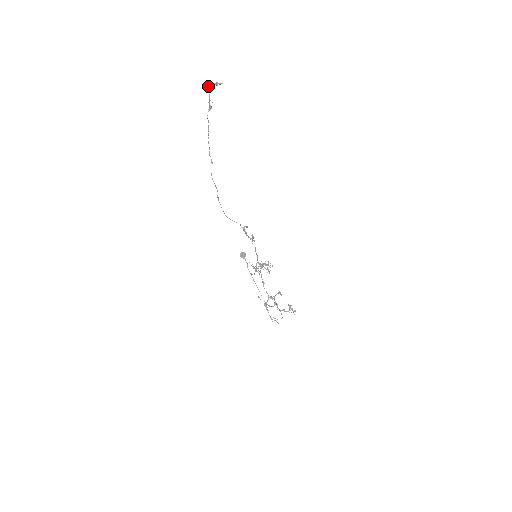
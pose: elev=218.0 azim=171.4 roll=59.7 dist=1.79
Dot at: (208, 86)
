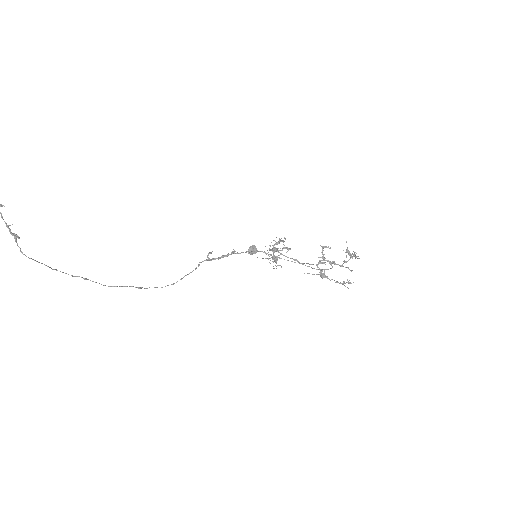
Dot at: out of frame
